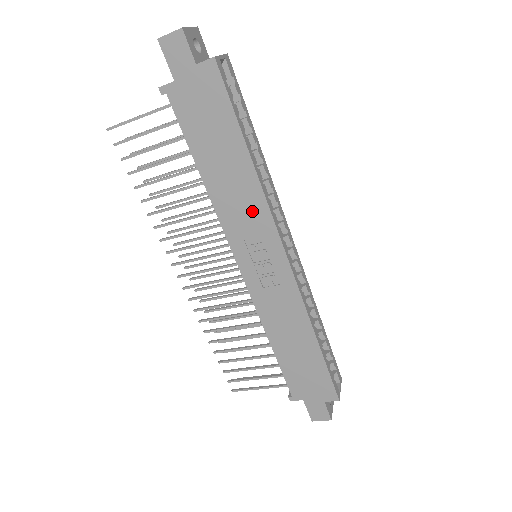
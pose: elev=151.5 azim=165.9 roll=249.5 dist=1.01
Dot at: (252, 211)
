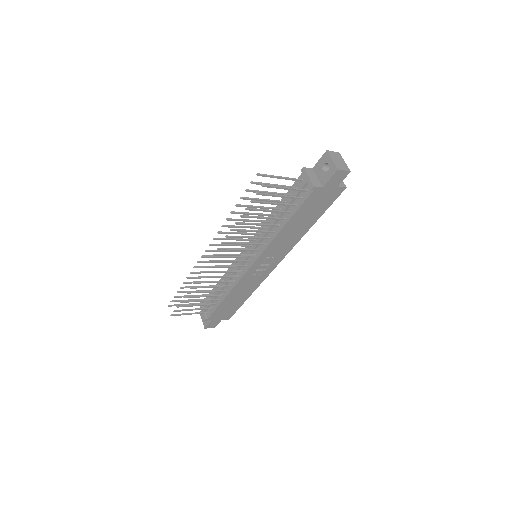
Dot at: (287, 245)
